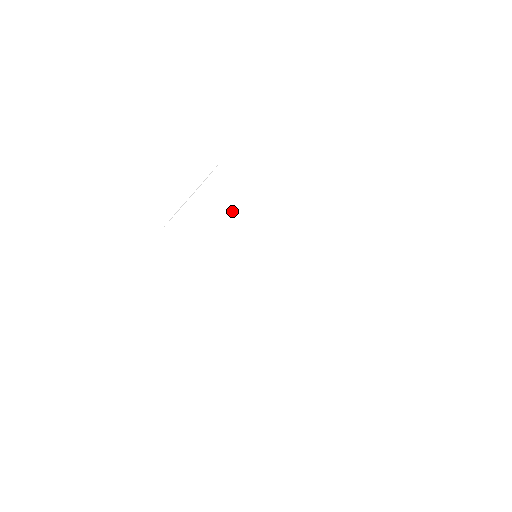
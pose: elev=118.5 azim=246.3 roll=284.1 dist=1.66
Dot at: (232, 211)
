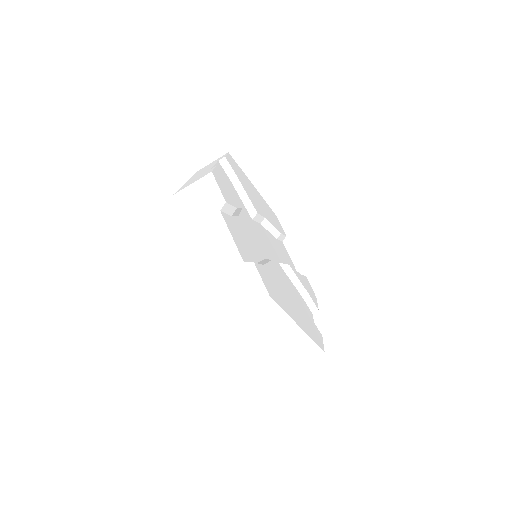
Dot at: occluded
